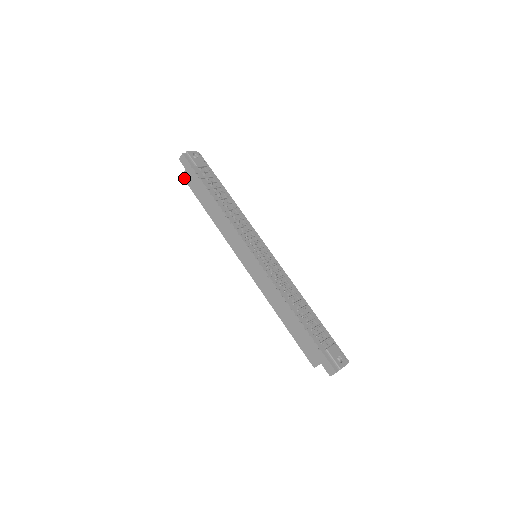
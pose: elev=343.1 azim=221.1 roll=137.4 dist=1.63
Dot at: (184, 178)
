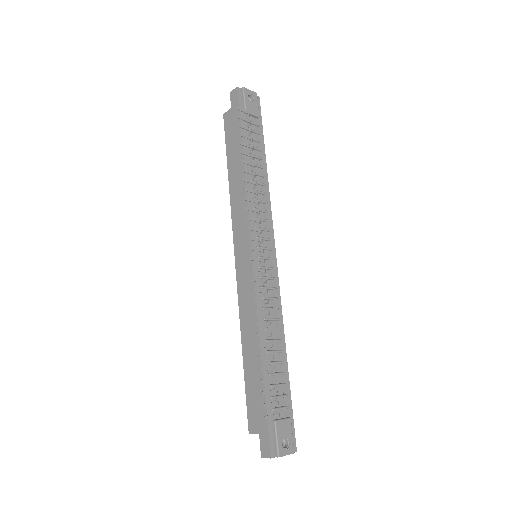
Dot at: (224, 118)
